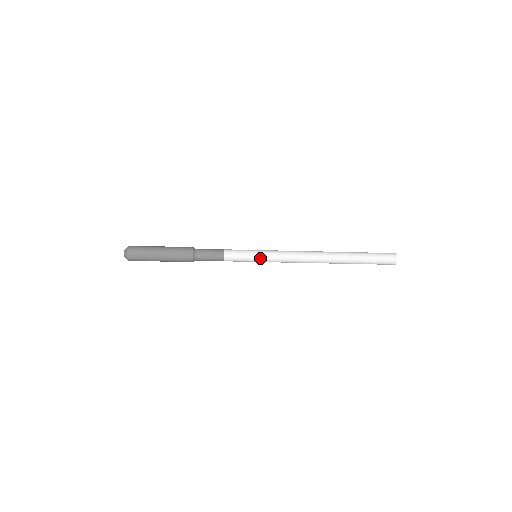
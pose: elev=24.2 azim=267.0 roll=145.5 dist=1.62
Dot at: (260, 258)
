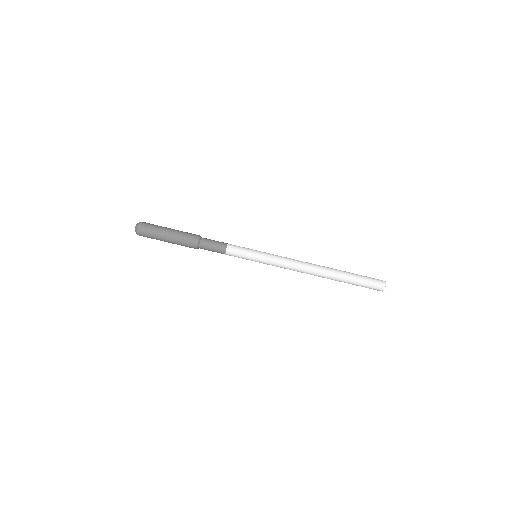
Dot at: (261, 253)
